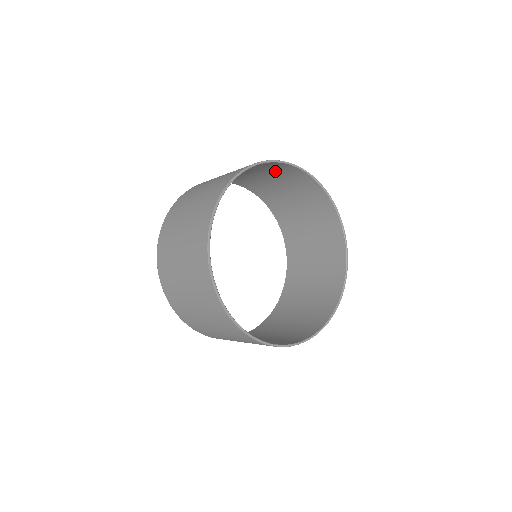
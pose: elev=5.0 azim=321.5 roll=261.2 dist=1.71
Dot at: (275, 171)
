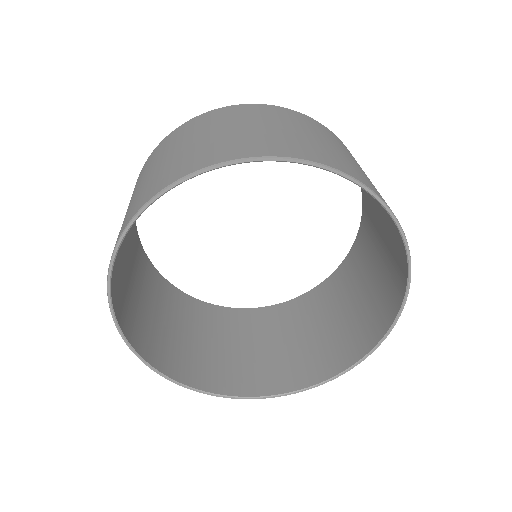
Dot at: occluded
